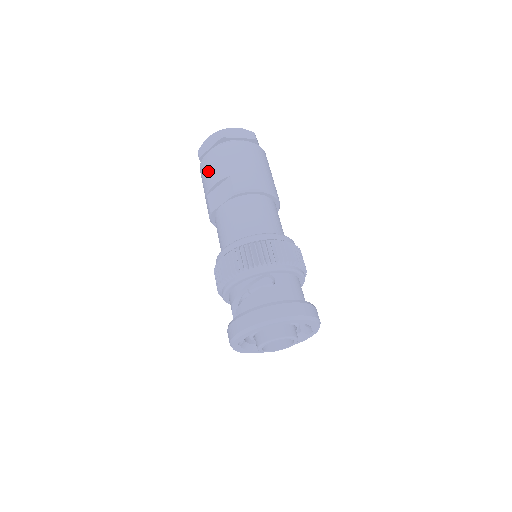
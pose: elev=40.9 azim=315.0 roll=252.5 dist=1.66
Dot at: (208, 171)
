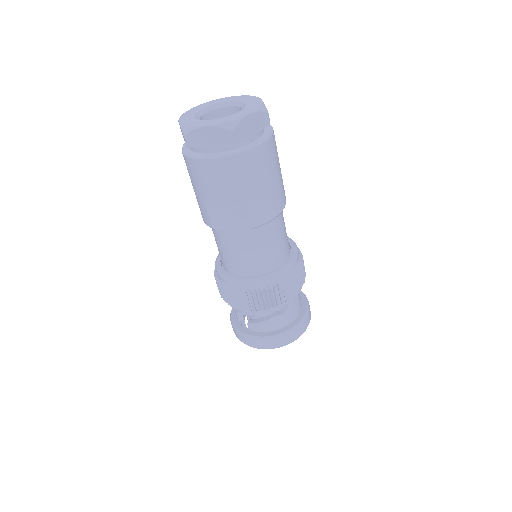
Dot at: (212, 186)
